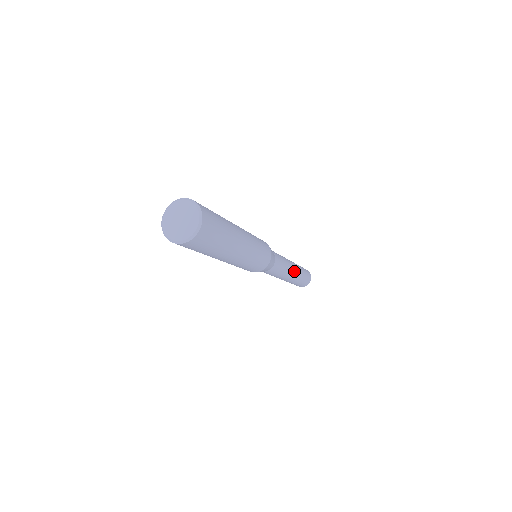
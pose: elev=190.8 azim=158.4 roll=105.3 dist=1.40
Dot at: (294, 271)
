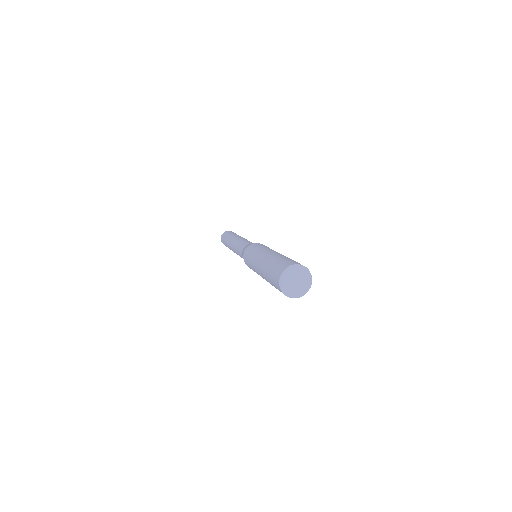
Dot at: occluded
